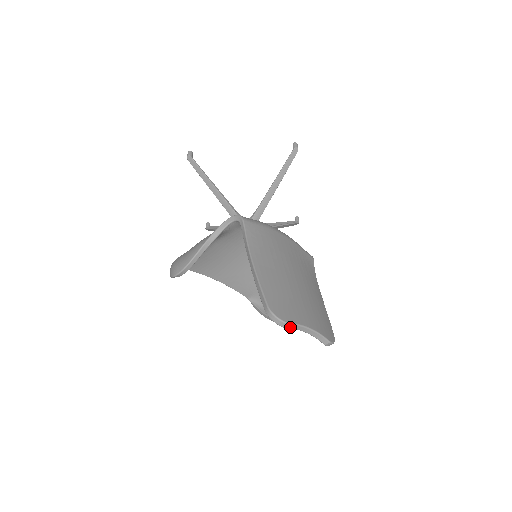
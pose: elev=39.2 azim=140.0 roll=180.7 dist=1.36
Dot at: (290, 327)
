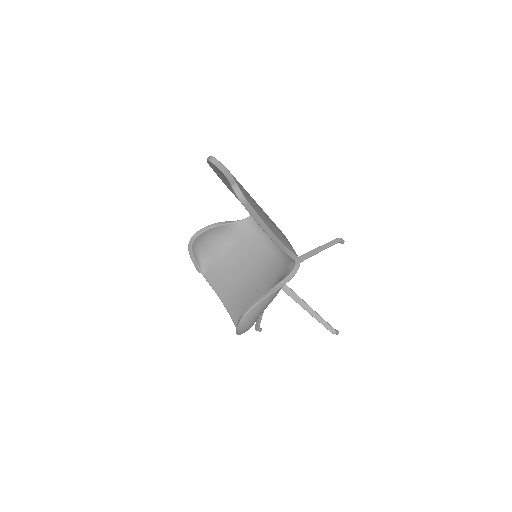
Dot at: (214, 162)
